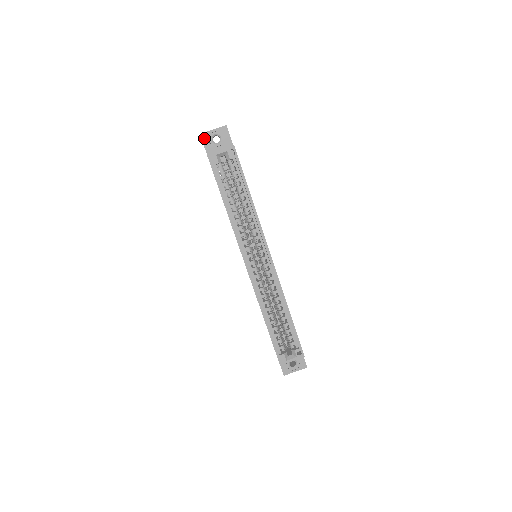
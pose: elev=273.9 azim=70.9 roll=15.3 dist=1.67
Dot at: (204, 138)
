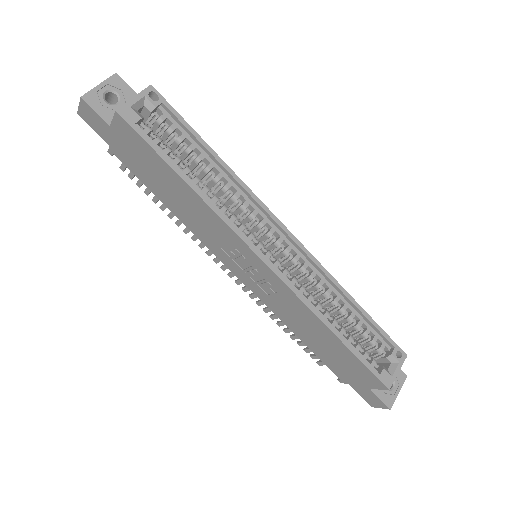
Dot at: (91, 101)
